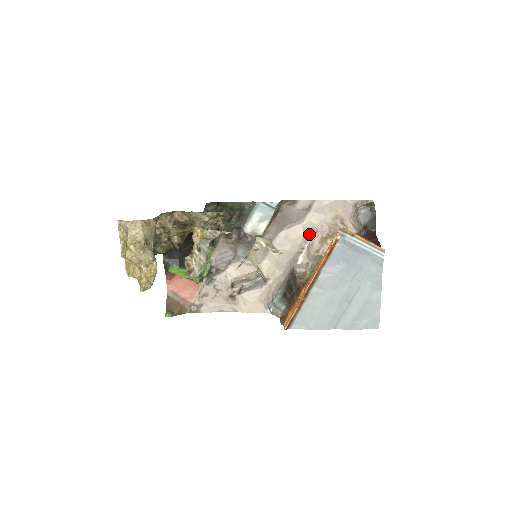
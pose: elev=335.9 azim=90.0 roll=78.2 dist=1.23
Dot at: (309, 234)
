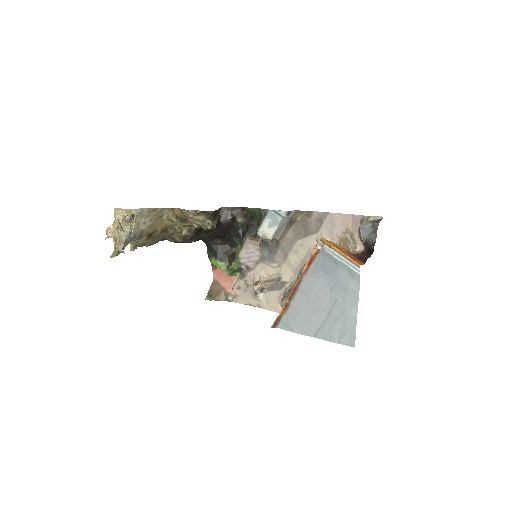
Dot at: occluded
